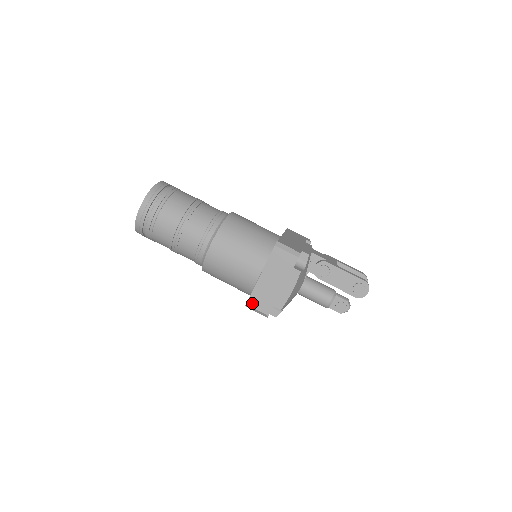
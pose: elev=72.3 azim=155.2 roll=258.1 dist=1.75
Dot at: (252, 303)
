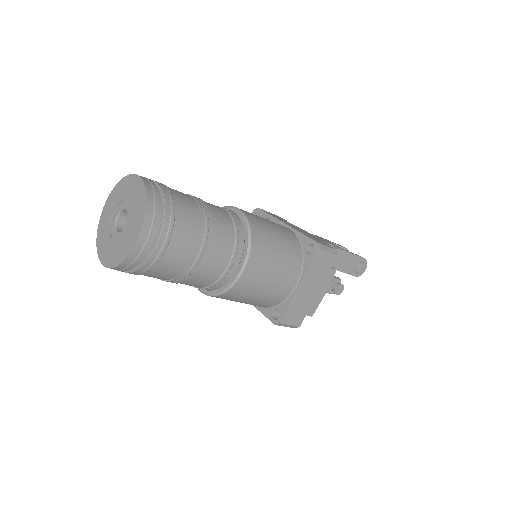
Dot at: (286, 320)
